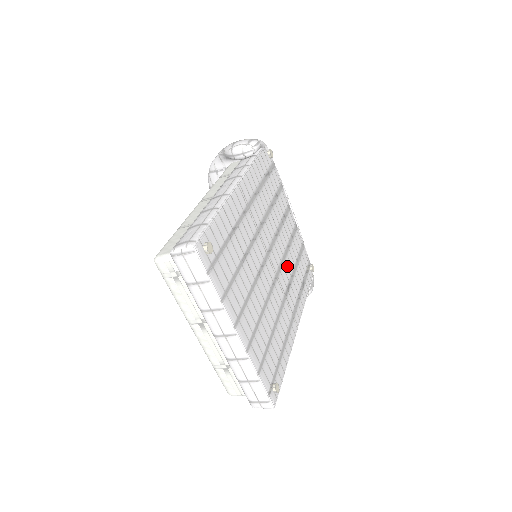
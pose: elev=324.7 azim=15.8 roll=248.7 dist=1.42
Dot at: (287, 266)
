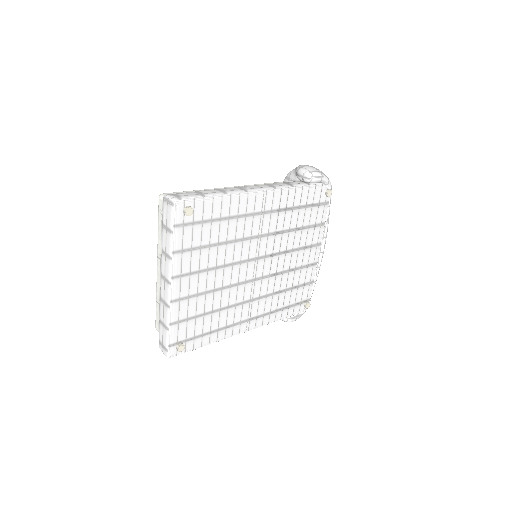
Dot at: (275, 282)
